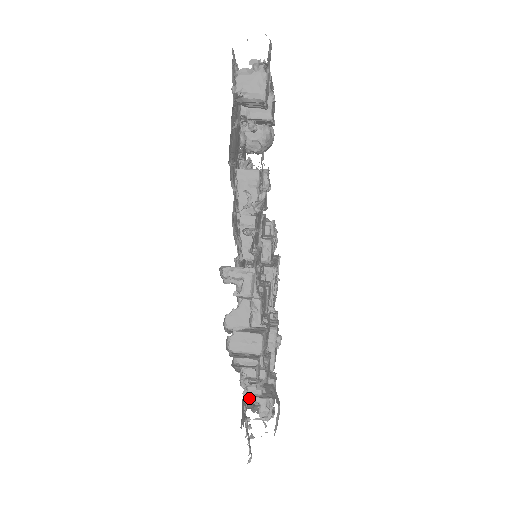
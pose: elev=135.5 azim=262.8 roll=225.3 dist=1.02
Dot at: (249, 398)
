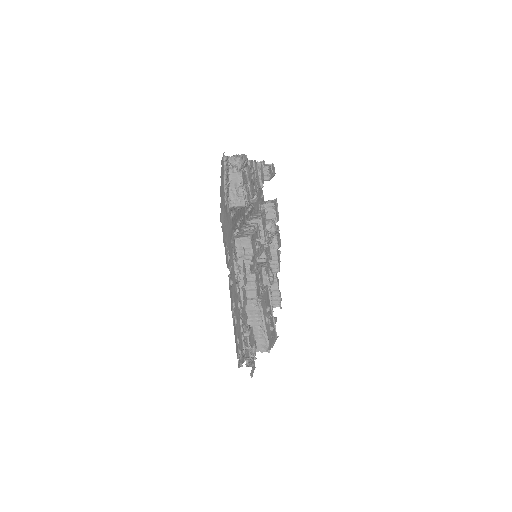
Dot at: occluded
